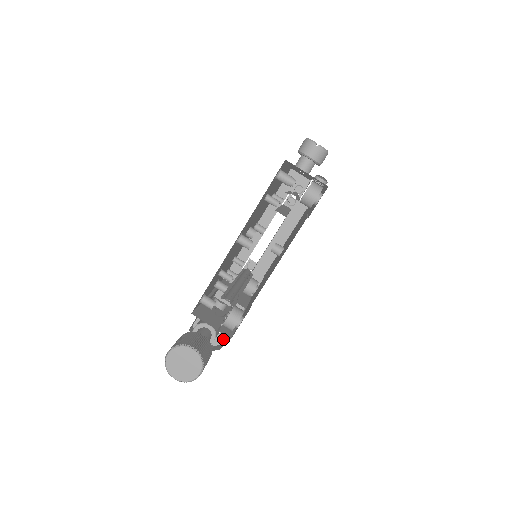
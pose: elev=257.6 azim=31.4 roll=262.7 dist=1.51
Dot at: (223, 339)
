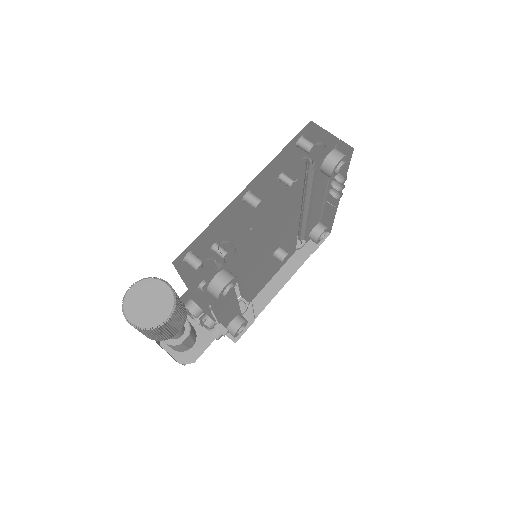
Dot at: (195, 356)
